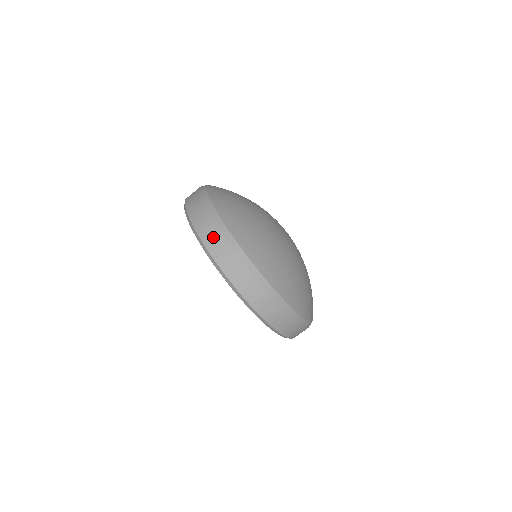
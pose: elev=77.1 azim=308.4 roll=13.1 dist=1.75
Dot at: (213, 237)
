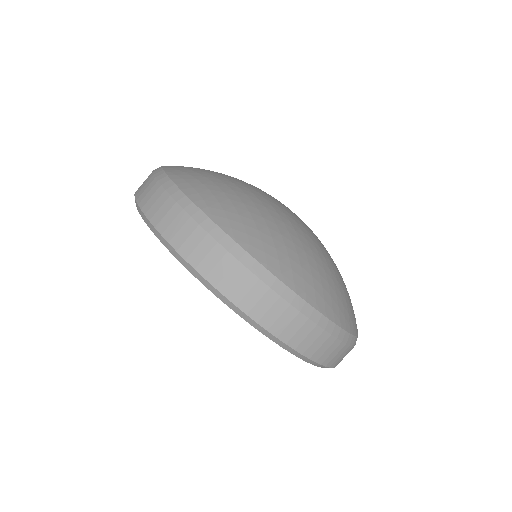
Dot at: (304, 333)
